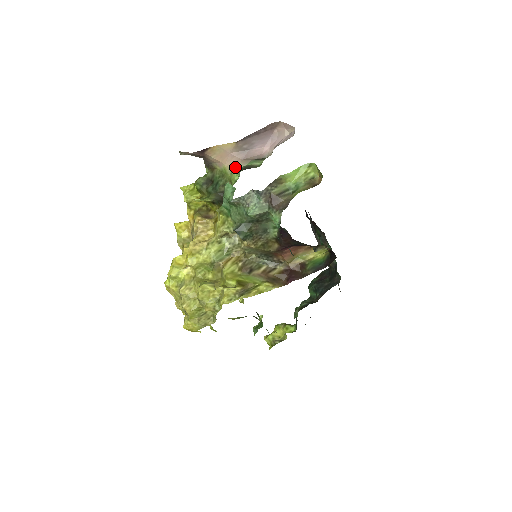
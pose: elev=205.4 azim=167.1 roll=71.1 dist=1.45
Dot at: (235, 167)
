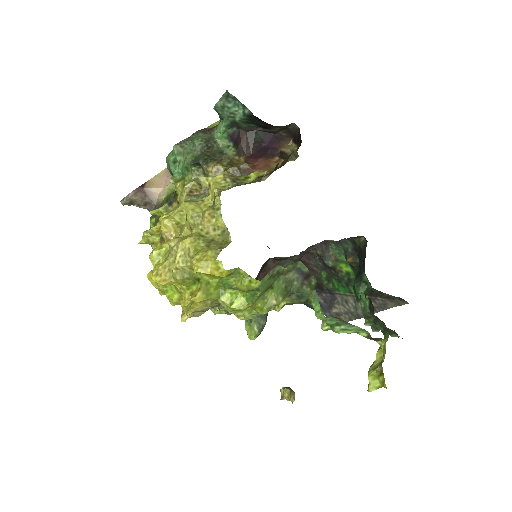
Dot at: occluded
